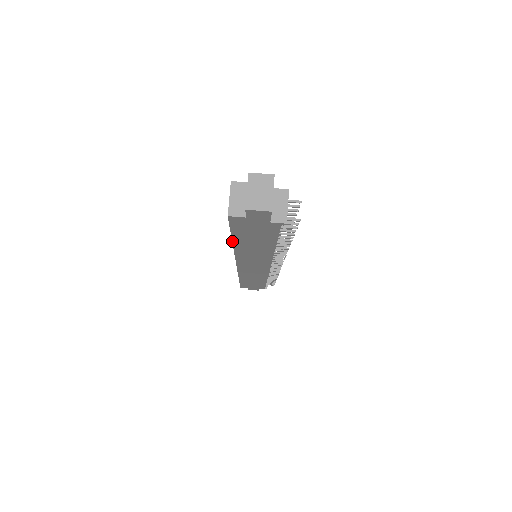
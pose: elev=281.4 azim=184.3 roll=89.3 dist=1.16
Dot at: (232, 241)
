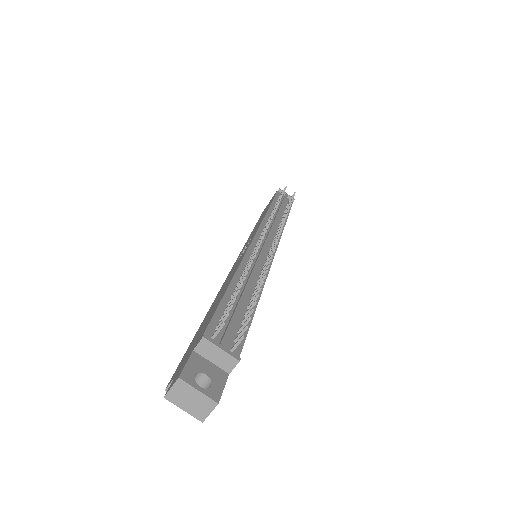
Dot at: occluded
